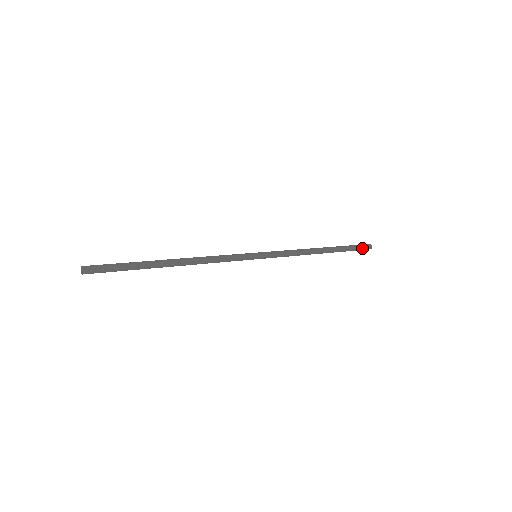
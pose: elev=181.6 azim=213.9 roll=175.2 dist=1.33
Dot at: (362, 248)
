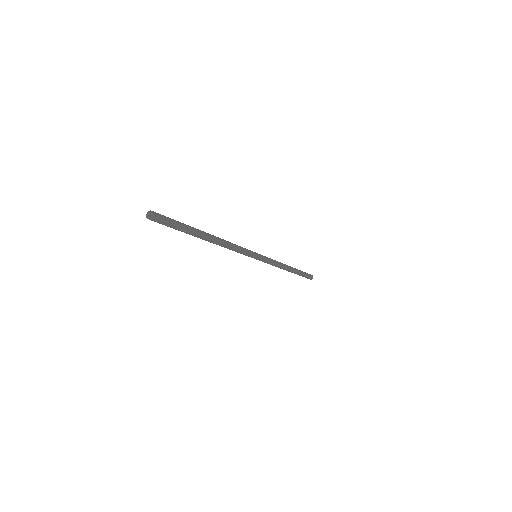
Dot at: (309, 275)
